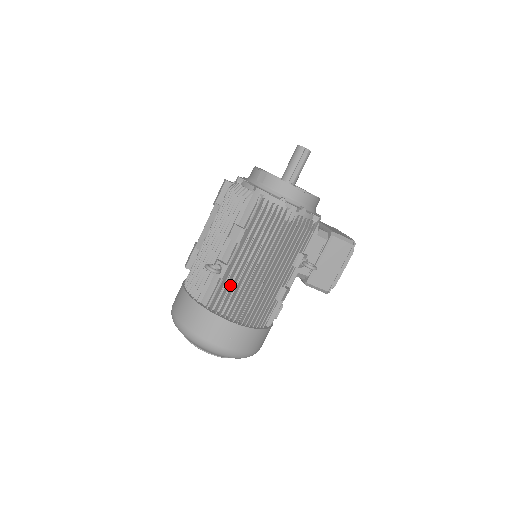
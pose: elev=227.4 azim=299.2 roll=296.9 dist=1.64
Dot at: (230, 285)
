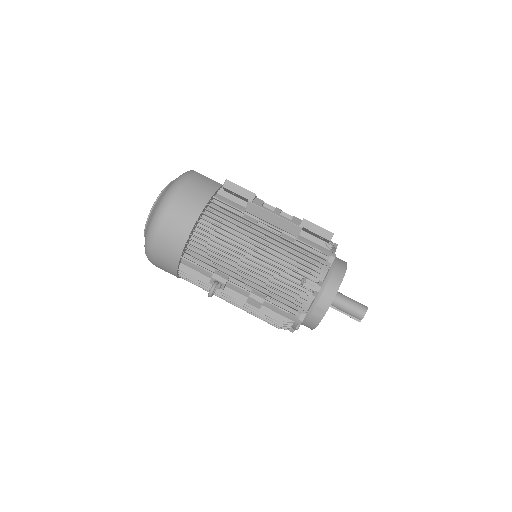
Dot at: (208, 287)
